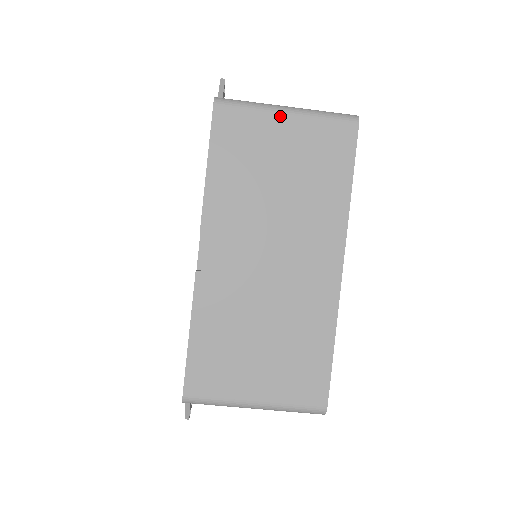
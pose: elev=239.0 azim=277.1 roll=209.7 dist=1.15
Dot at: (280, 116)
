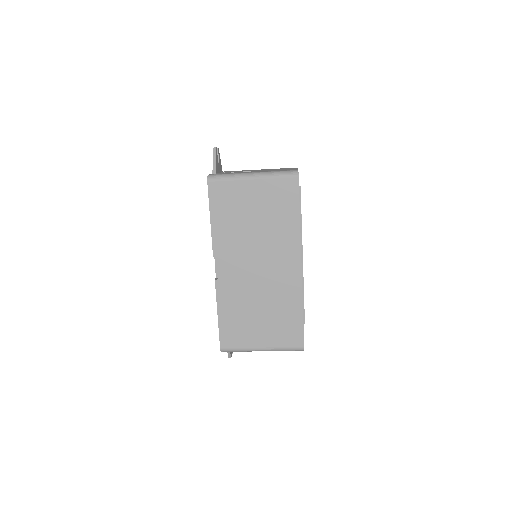
Dot at: (248, 181)
